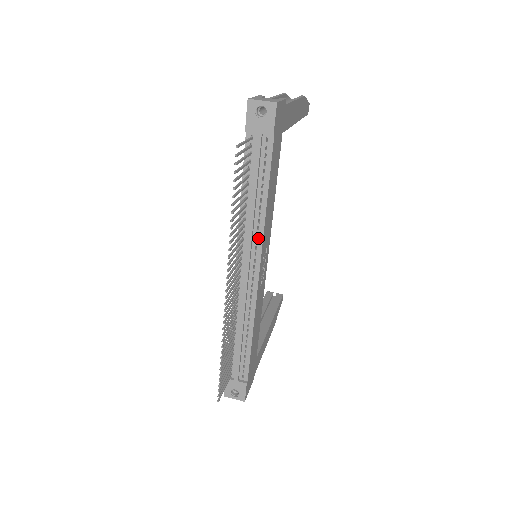
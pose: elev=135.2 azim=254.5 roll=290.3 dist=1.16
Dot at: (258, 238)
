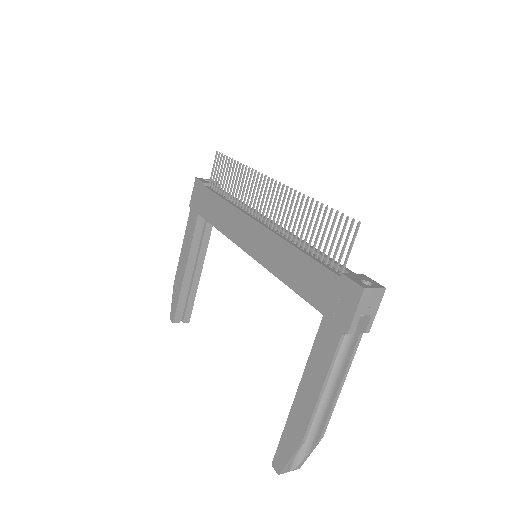
Dot at: occluded
